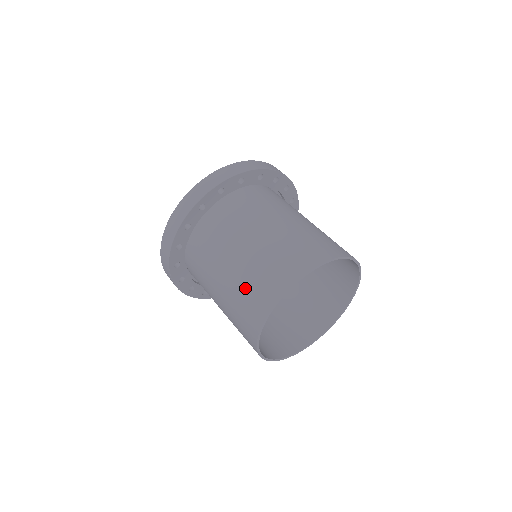
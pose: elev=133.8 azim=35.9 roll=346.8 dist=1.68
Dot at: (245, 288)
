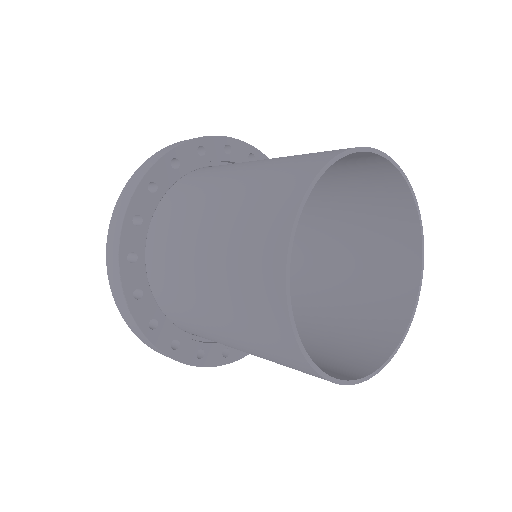
Dot at: (239, 238)
